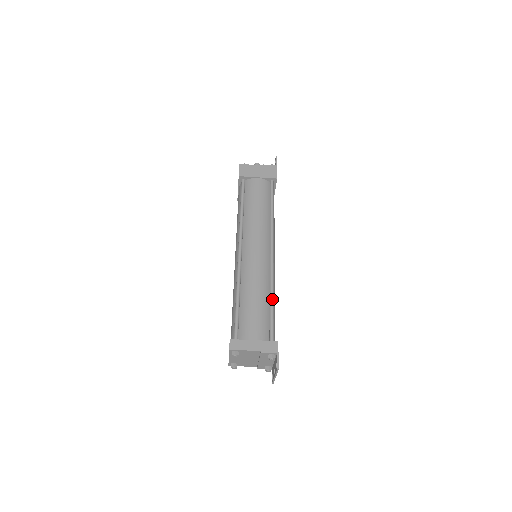
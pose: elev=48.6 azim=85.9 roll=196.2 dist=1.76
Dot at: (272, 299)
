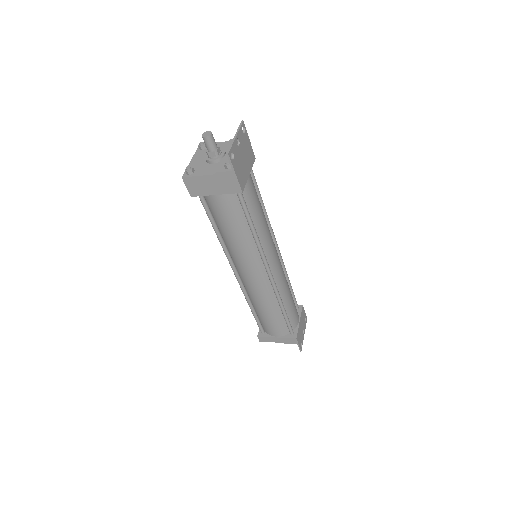
Dot at: (282, 310)
